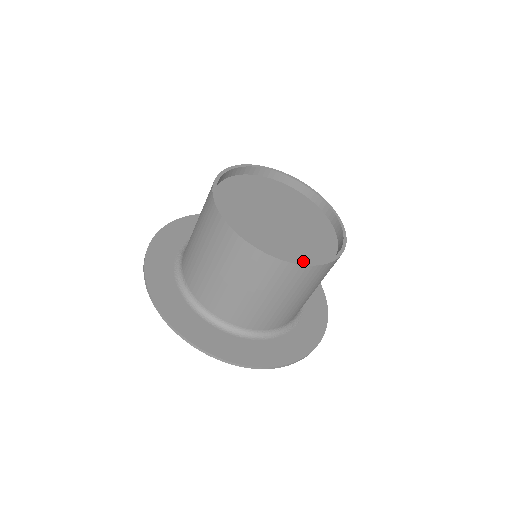
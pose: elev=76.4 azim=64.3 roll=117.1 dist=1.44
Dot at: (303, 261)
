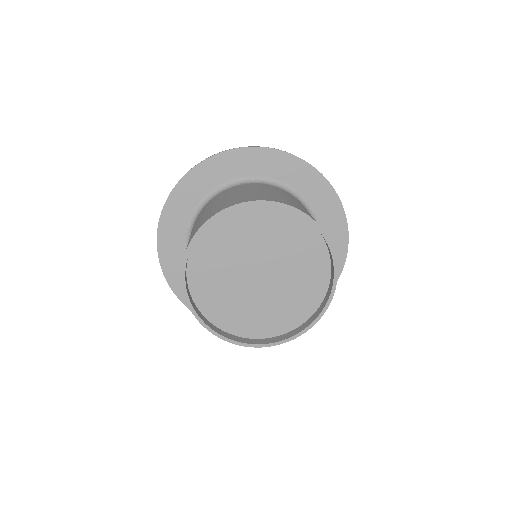
Dot at: (292, 318)
